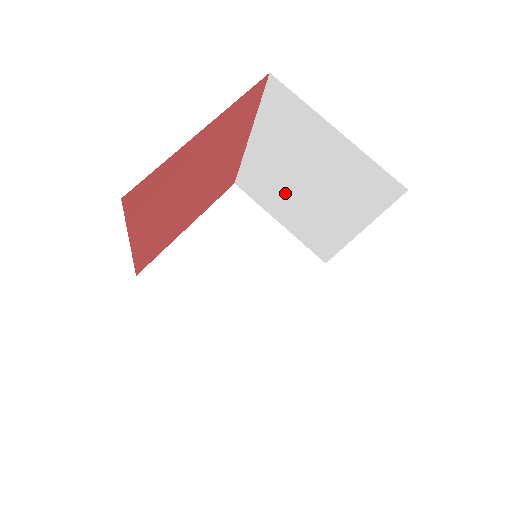
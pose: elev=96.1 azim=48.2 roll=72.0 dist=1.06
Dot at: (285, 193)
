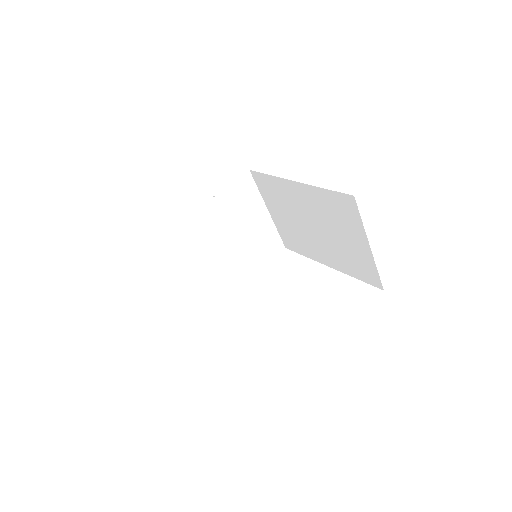
Dot at: (293, 214)
